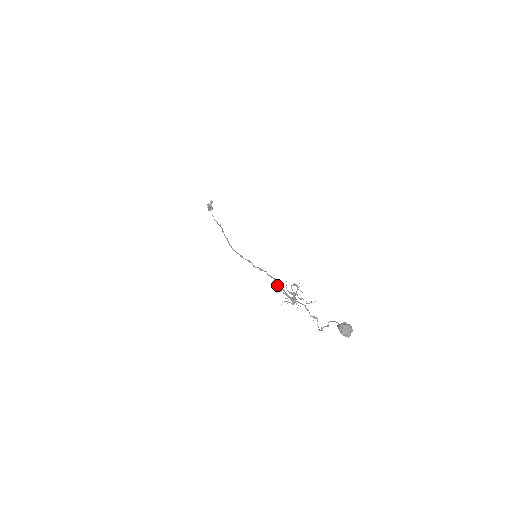
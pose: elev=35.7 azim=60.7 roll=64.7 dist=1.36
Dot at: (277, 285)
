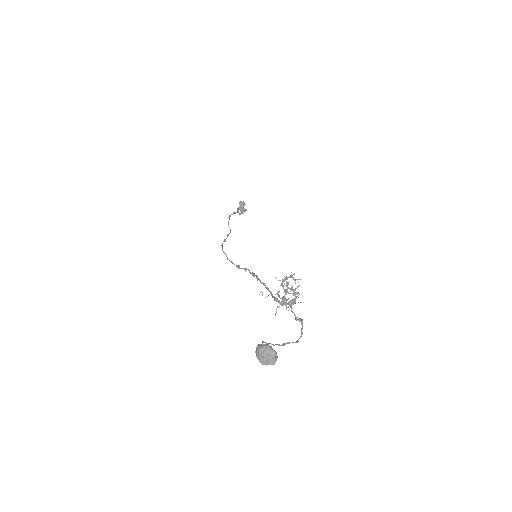
Dot at: occluded
